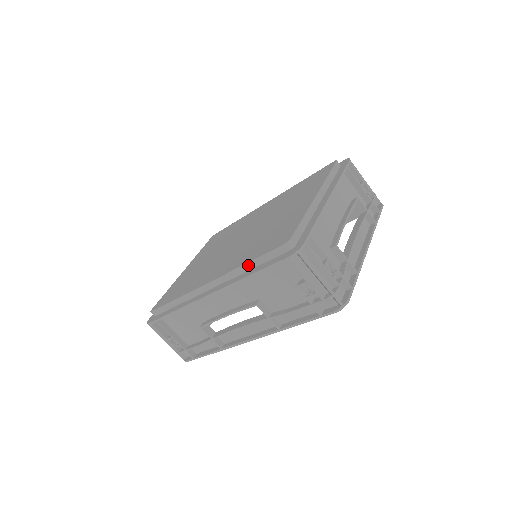
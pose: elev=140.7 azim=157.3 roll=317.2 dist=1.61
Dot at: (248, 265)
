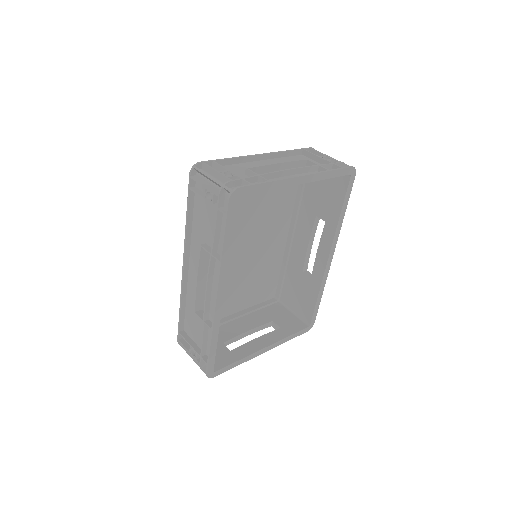
Dot at: occluded
